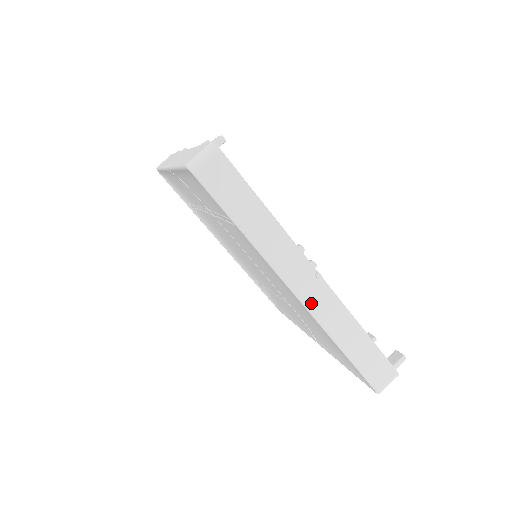
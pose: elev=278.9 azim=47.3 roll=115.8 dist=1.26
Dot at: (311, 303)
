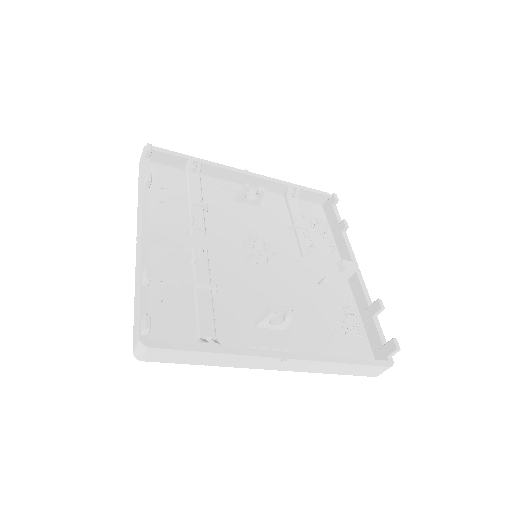
Dot at: (288, 369)
